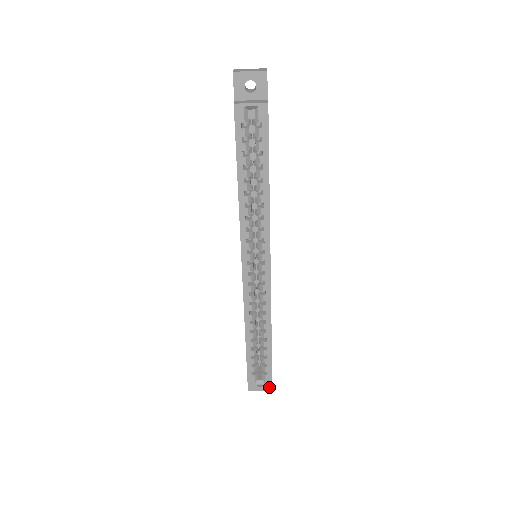
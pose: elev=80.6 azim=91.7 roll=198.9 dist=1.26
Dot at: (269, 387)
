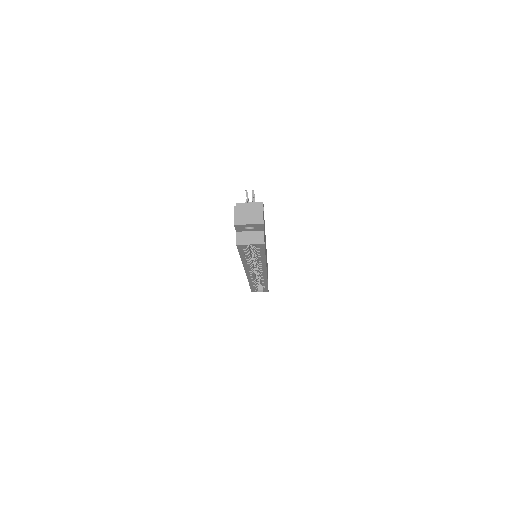
Dot at: occluded
